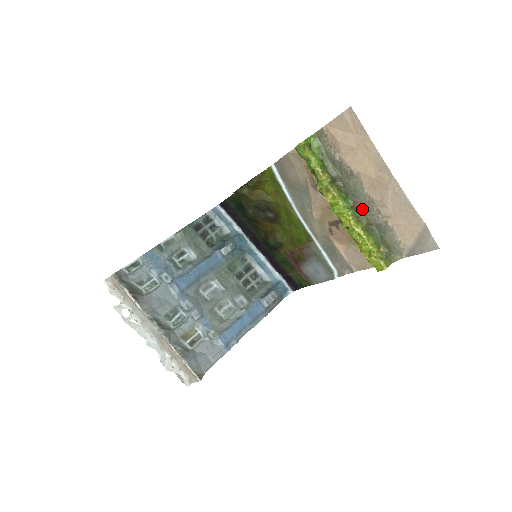
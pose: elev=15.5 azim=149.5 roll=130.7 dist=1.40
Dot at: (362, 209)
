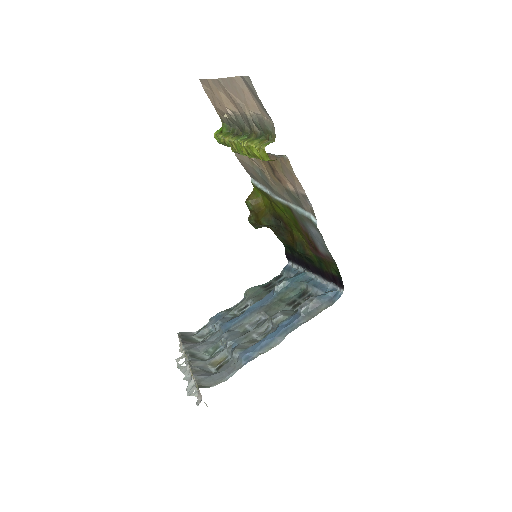
Dot at: (250, 130)
